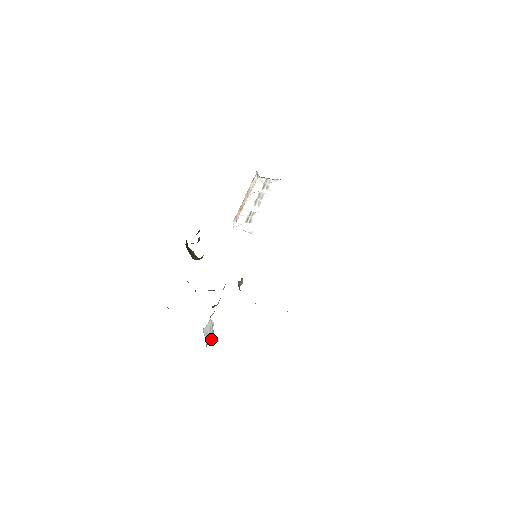
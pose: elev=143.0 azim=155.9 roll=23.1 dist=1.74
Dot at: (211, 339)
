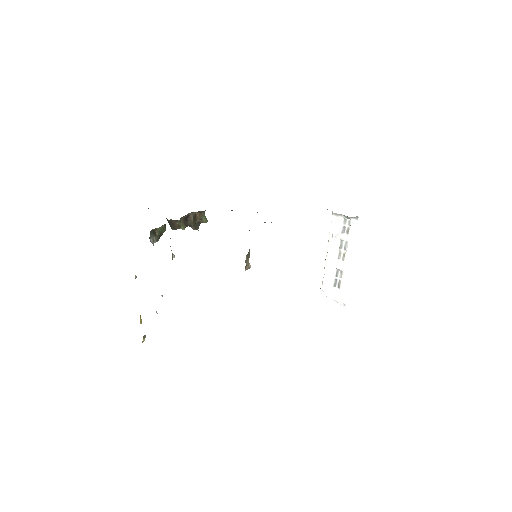
Dot at: occluded
